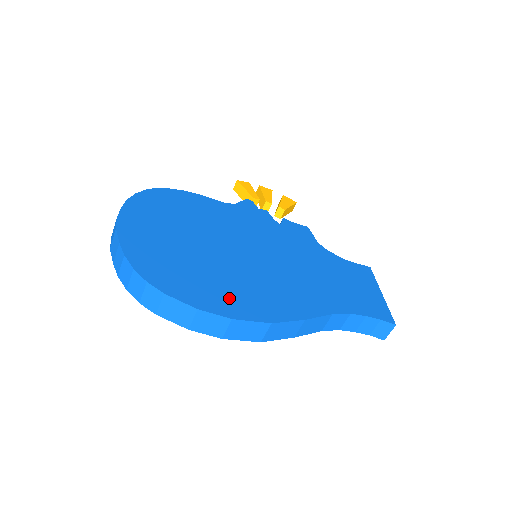
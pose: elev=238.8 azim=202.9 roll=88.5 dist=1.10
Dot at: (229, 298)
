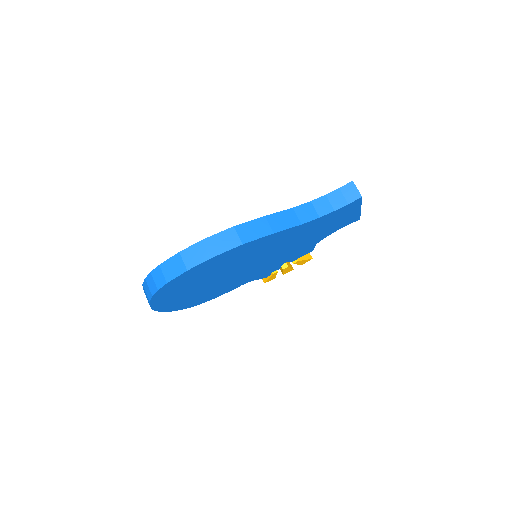
Dot at: occluded
